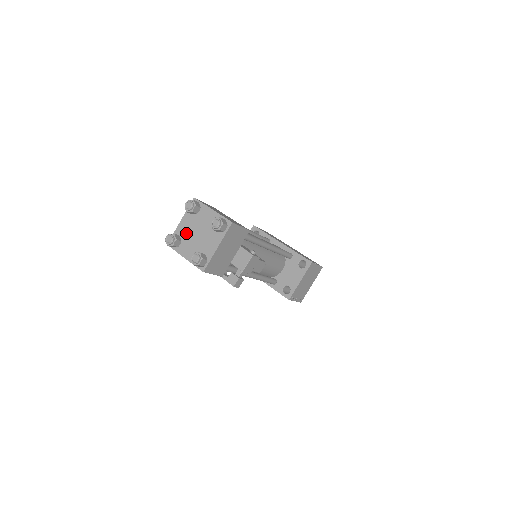
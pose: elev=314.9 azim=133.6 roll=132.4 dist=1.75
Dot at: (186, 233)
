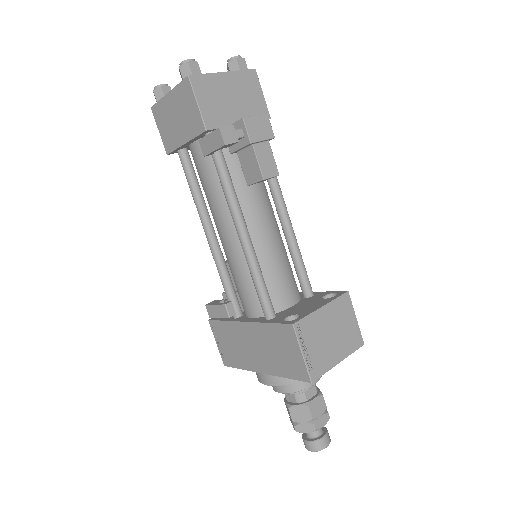
Dot at: occluded
